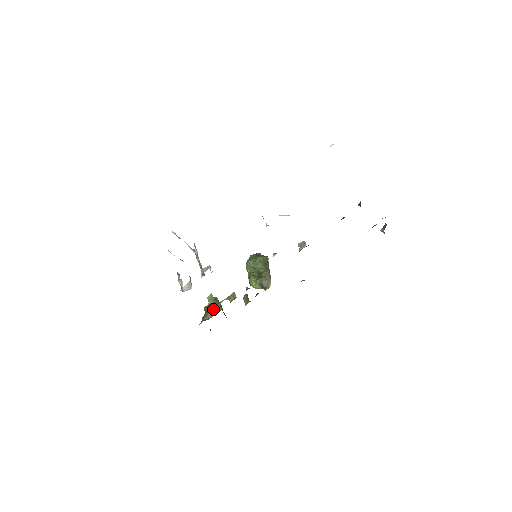
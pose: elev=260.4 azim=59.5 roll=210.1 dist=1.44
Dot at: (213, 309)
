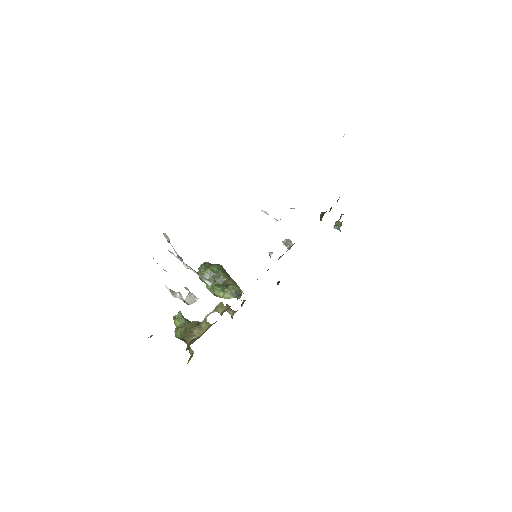
Dot at: (198, 326)
